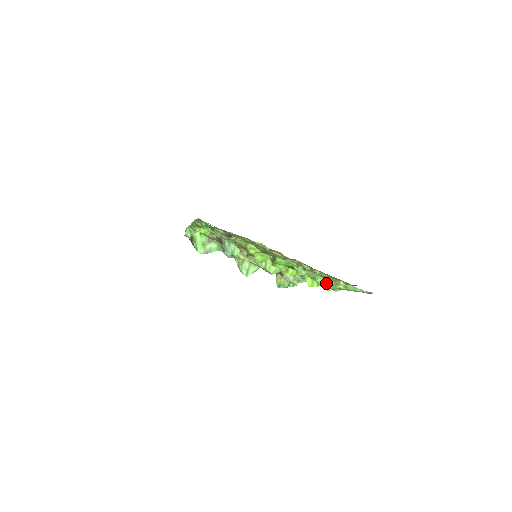
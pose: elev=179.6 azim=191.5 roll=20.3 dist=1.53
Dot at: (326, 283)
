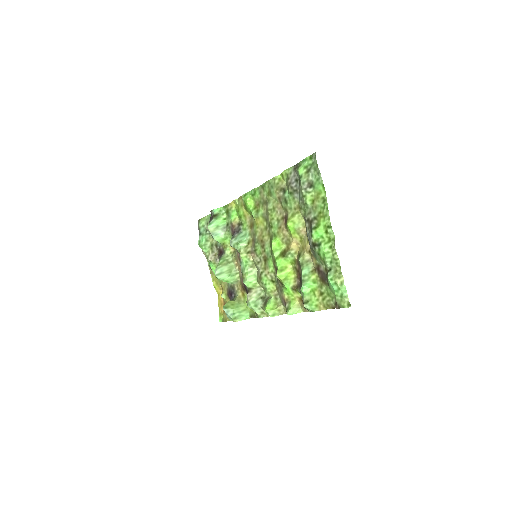
Dot at: (307, 294)
